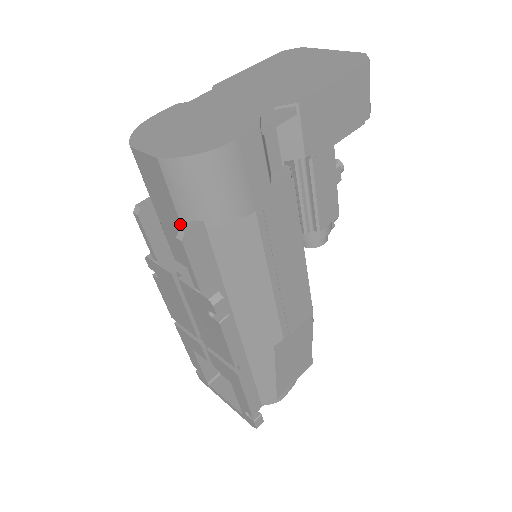
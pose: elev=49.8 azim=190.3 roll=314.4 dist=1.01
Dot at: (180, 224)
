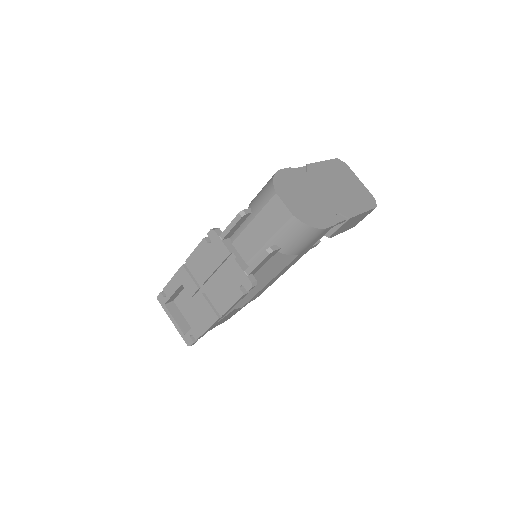
Dot at: (267, 241)
